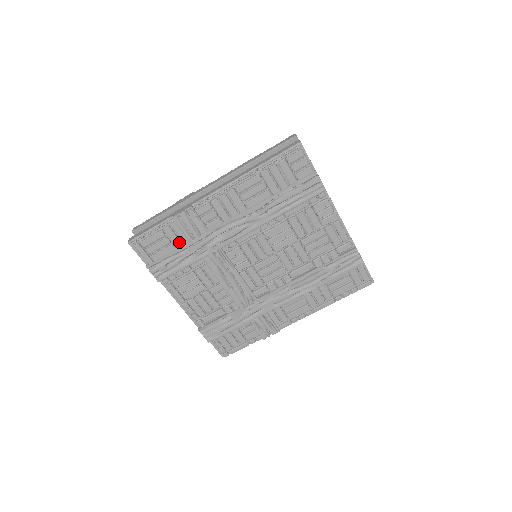
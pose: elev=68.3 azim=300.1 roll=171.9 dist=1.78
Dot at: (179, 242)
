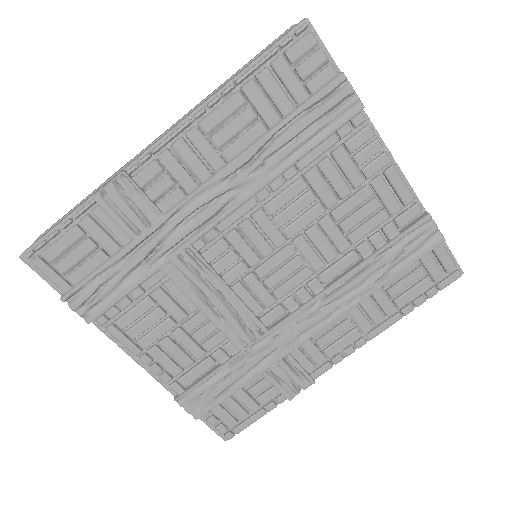
Dot at: (113, 243)
